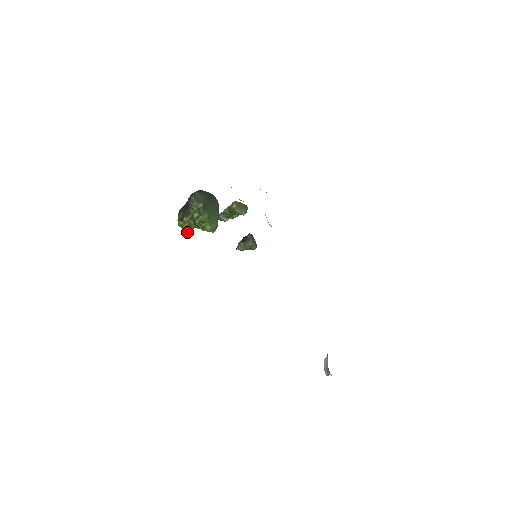
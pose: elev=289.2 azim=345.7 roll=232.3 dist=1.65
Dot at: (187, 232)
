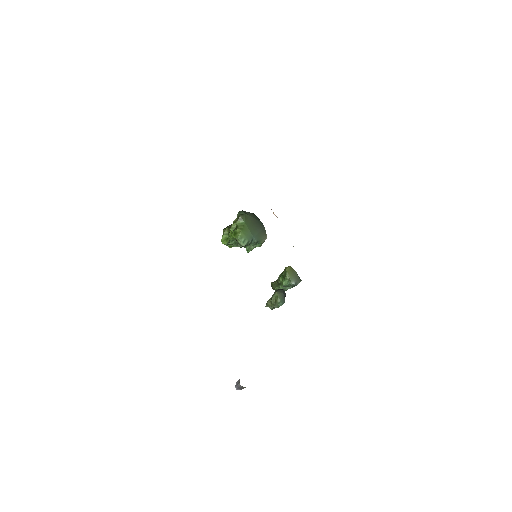
Dot at: (224, 242)
